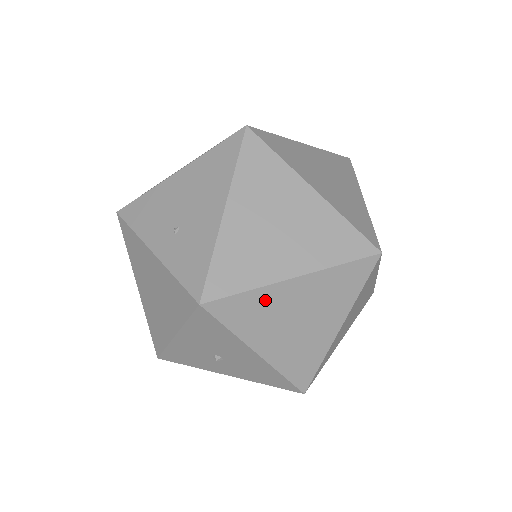
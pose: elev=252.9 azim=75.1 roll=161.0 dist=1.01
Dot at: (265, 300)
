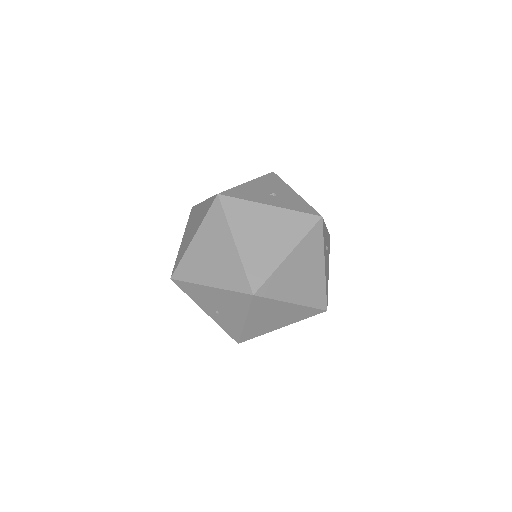
Dot at: occluded
